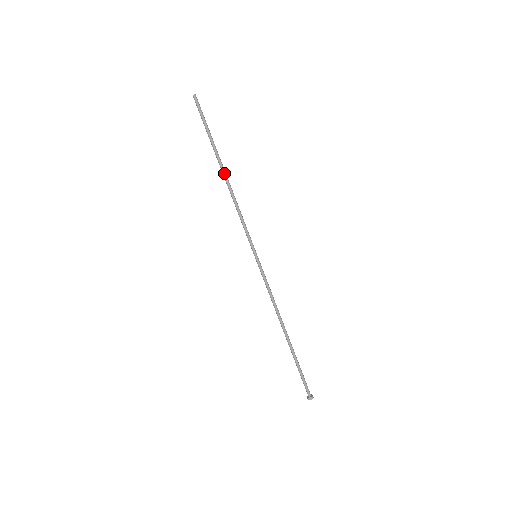
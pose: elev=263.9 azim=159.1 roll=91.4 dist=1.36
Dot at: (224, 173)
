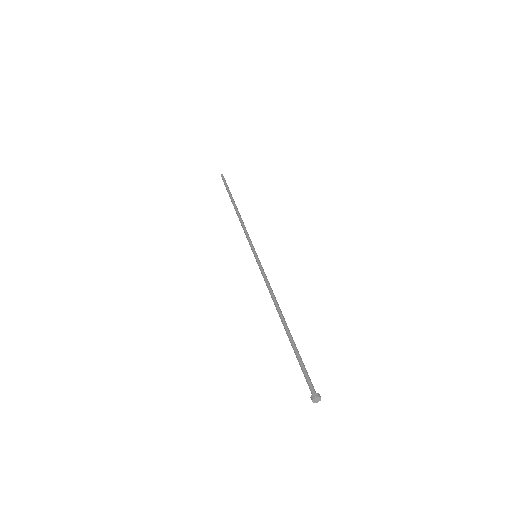
Dot at: occluded
